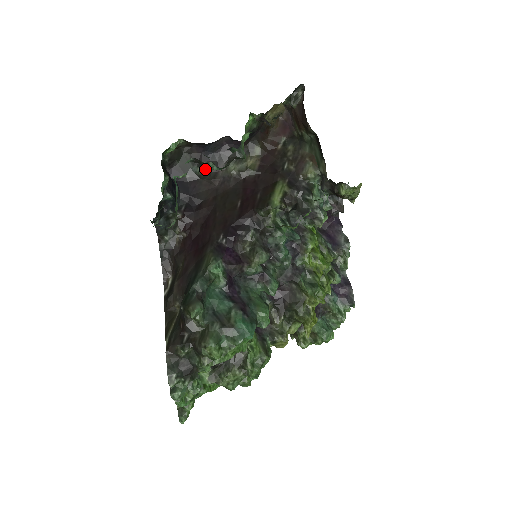
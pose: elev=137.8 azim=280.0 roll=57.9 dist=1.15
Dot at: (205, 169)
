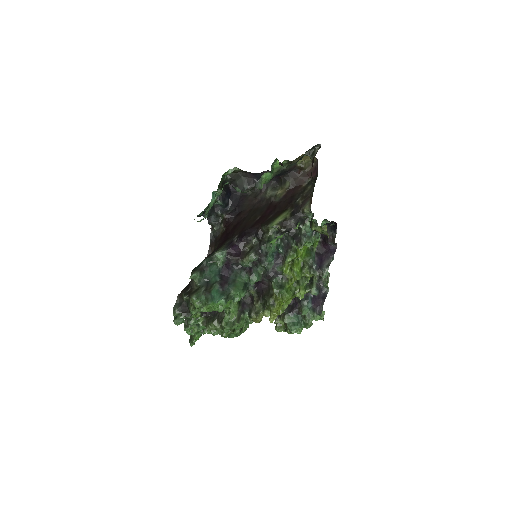
Dot at: (254, 189)
